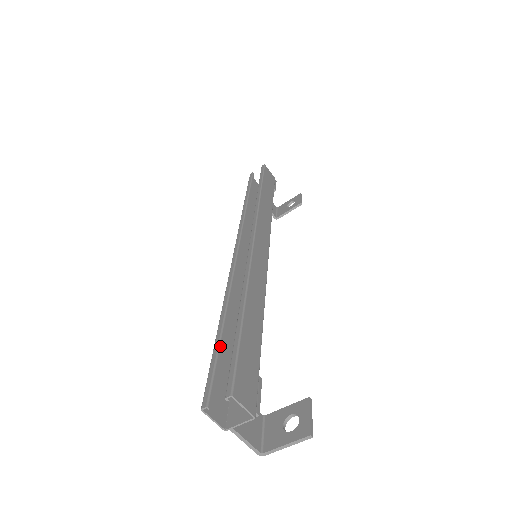
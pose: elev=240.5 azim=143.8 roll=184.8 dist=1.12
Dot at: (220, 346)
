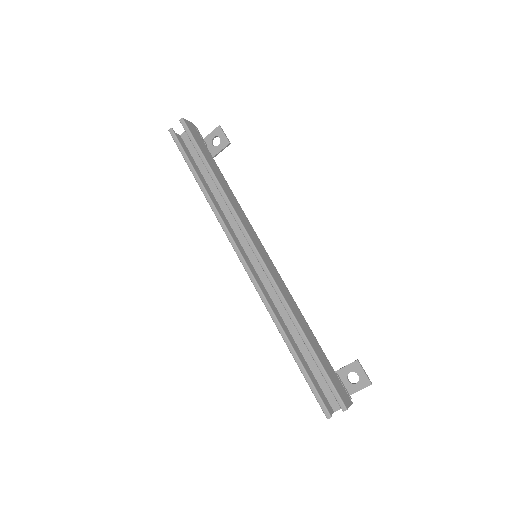
Dot at: (306, 370)
